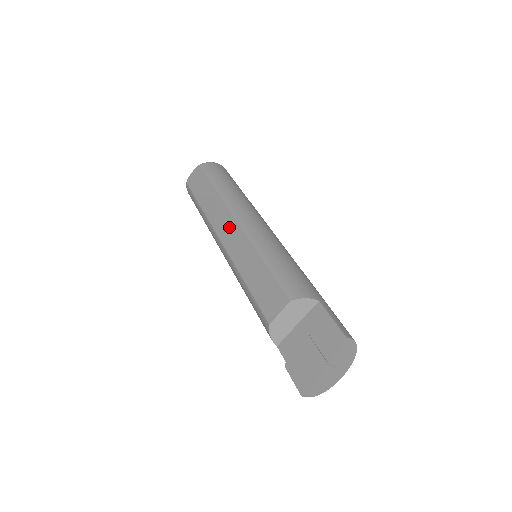
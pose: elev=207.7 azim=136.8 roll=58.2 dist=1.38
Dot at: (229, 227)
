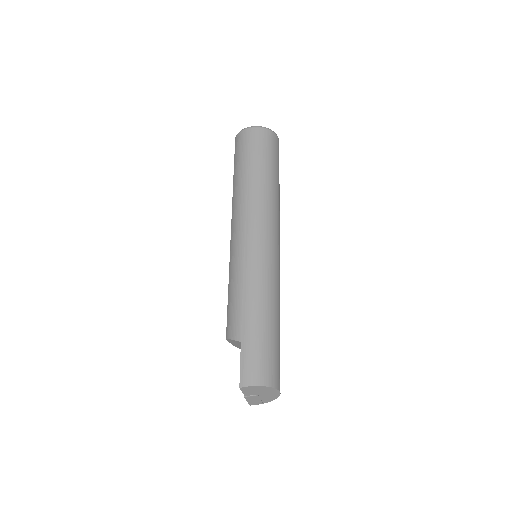
Dot at: occluded
